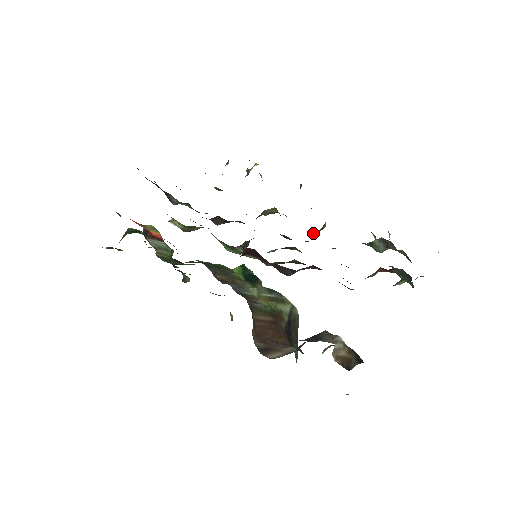
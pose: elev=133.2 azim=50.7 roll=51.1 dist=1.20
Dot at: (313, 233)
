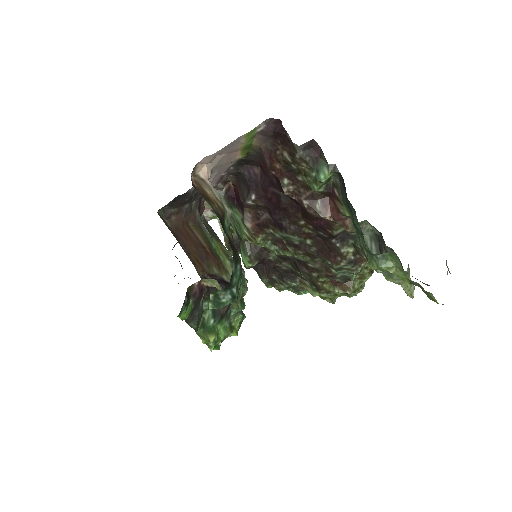
Dot at: (335, 289)
